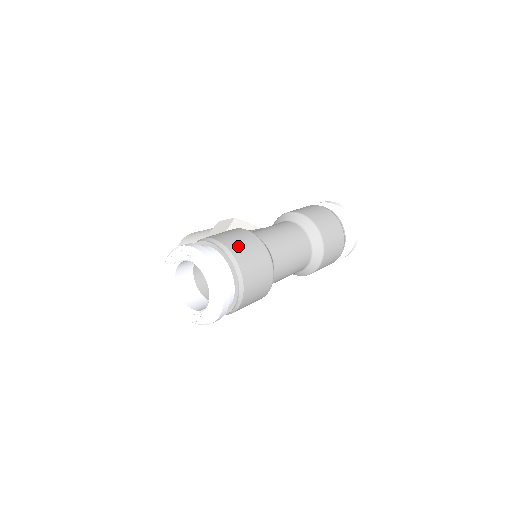
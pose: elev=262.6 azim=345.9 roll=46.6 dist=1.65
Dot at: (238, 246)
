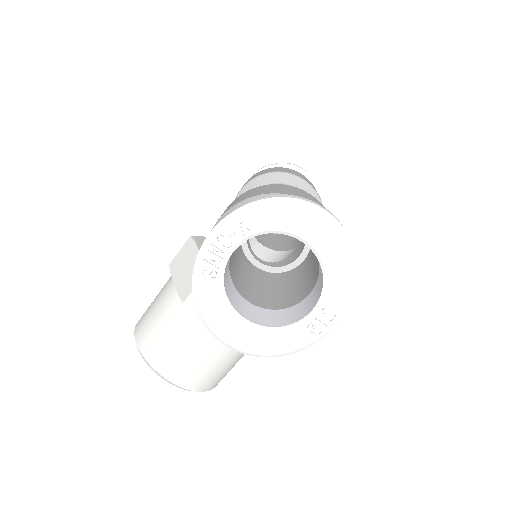
Dot at: (273, 190)
